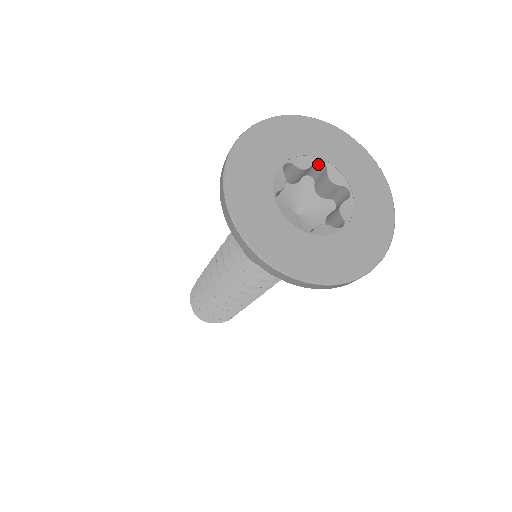
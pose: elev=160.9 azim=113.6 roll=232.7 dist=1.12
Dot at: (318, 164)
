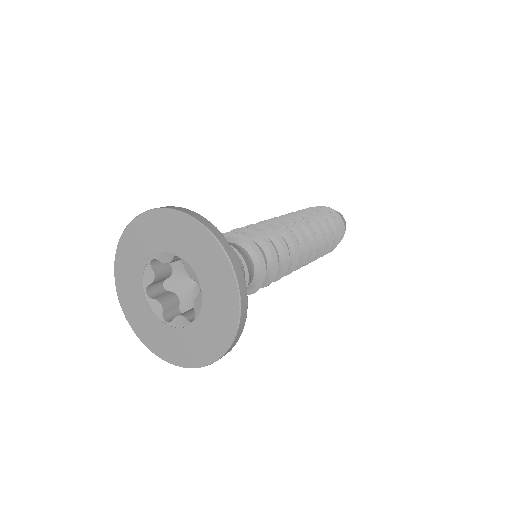
Dot at: (181, 255)
